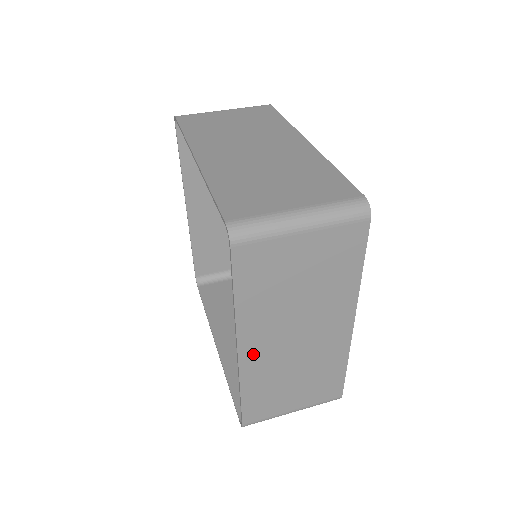
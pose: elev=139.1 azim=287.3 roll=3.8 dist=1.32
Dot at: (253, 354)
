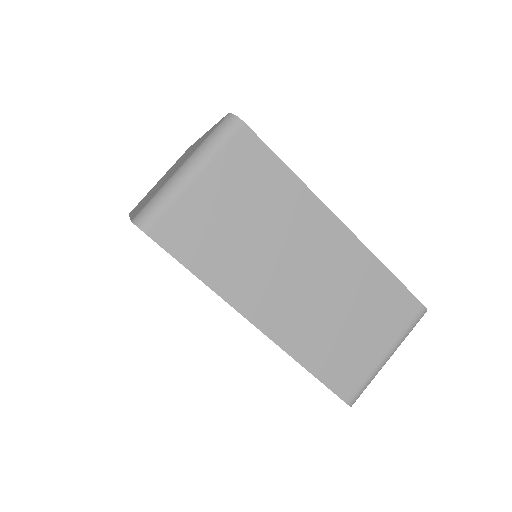
Dot at: occluded
